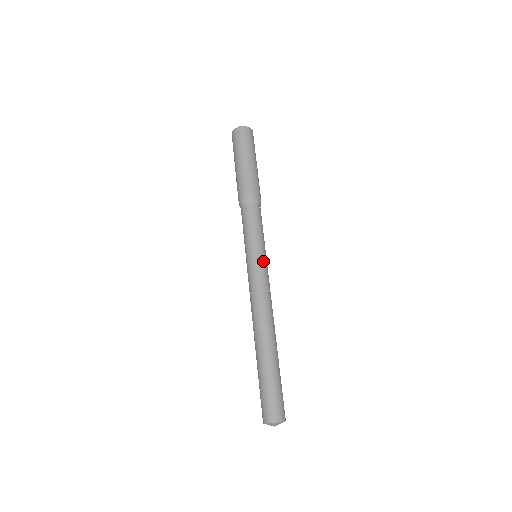
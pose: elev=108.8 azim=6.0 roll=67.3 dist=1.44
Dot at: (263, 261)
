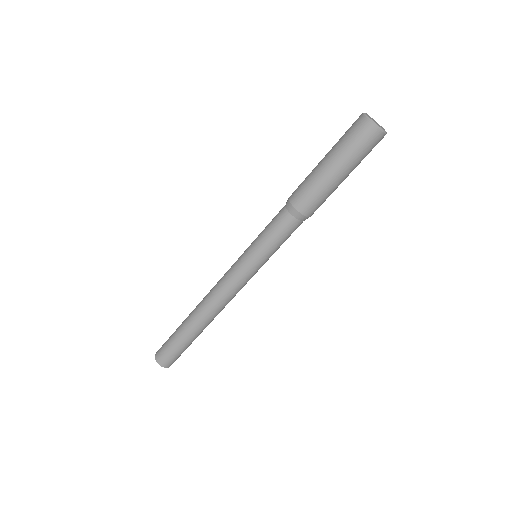
Dot at: occluded
